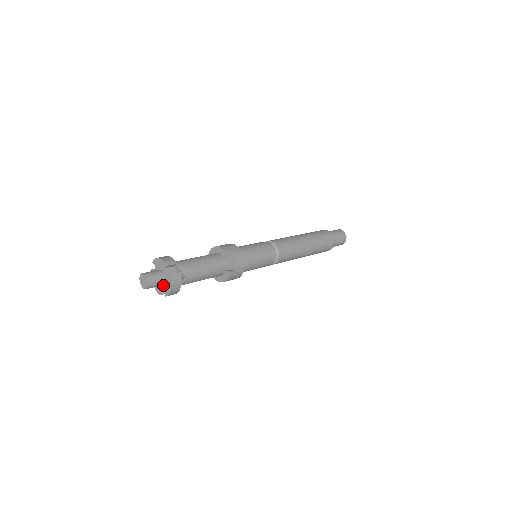
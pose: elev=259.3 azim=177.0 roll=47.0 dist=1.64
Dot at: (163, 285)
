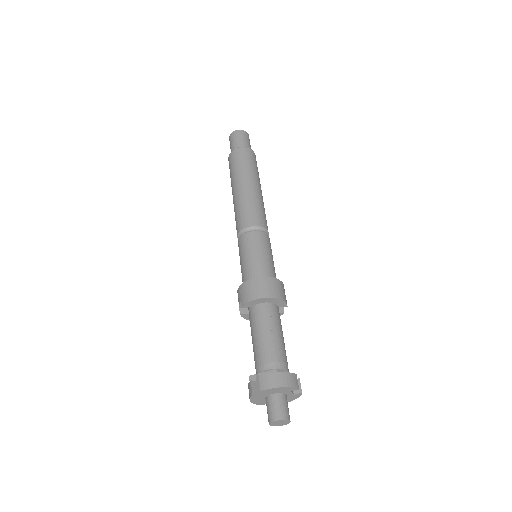
Dot at: occluded
